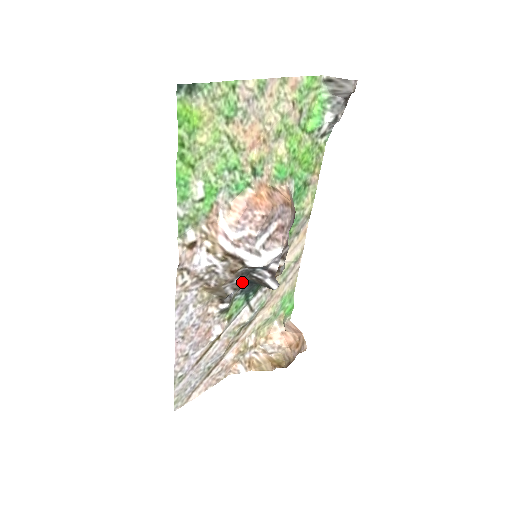
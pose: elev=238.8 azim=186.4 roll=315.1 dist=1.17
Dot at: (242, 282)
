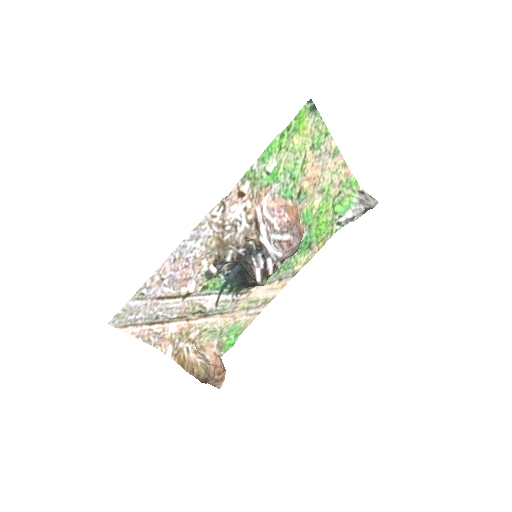
Dot at: (241, 257)
